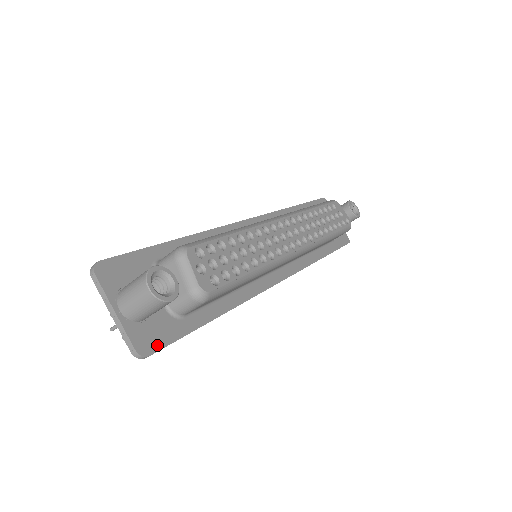
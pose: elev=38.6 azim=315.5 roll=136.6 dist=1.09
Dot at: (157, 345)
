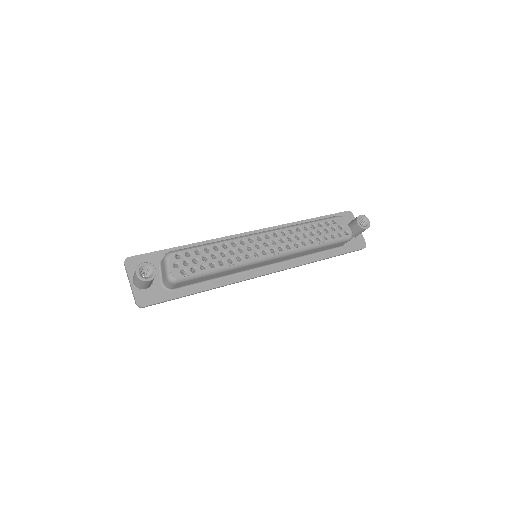
Dot at: (150, 302)
